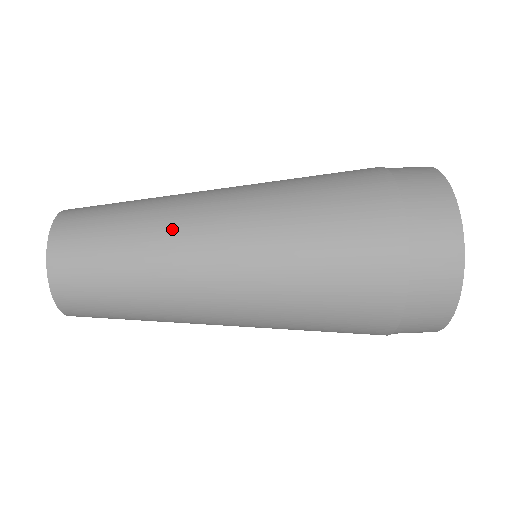
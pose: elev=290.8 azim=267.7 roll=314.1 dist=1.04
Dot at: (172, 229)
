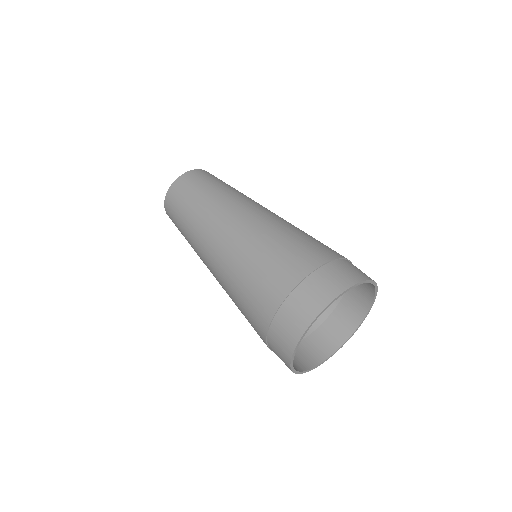
Dot at: (213, 210)
